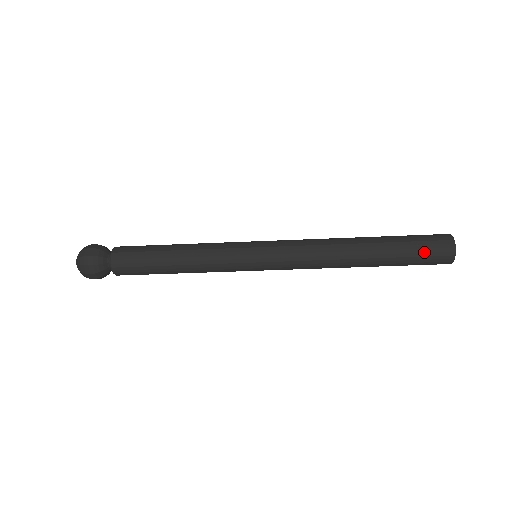
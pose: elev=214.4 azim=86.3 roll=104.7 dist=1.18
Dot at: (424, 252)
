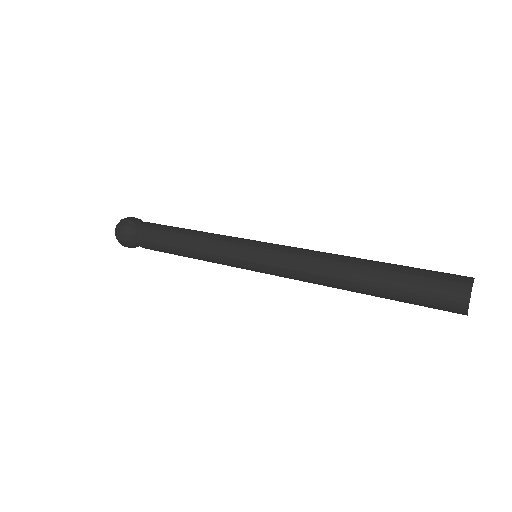
Dot at: (428, 307)
